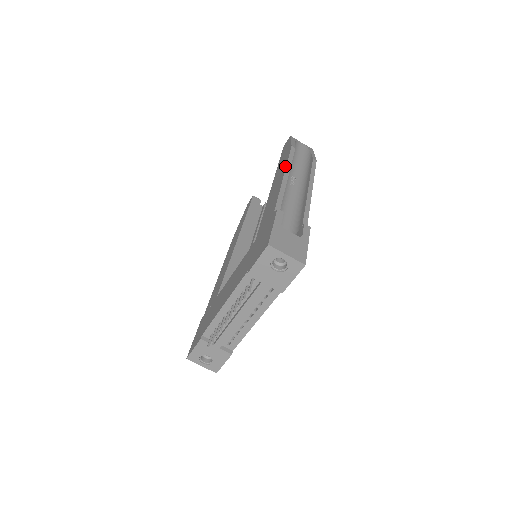
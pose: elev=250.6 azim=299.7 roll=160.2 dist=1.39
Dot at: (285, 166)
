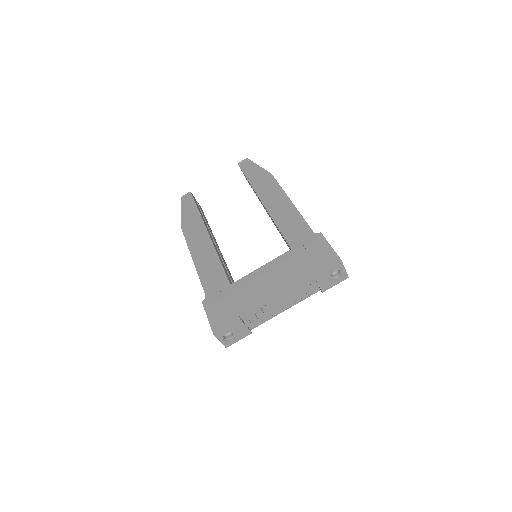
Dot at: (283, 192)
